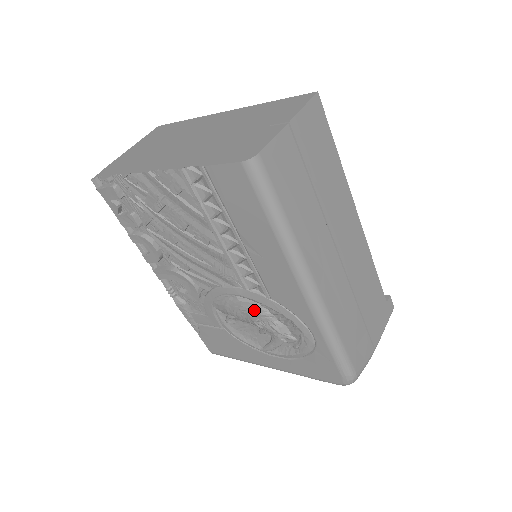
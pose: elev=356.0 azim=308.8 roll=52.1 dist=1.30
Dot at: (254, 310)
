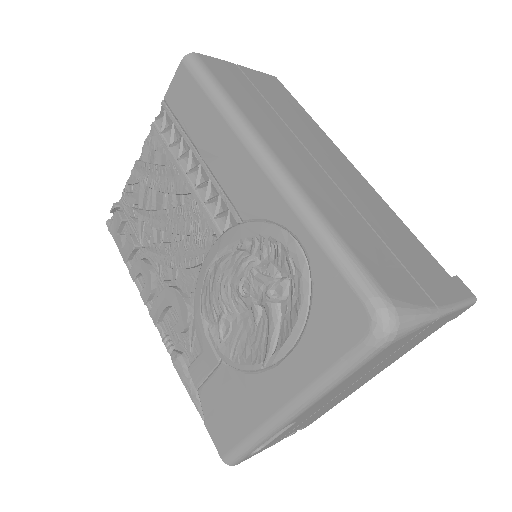
Dot at: (234, 265)
